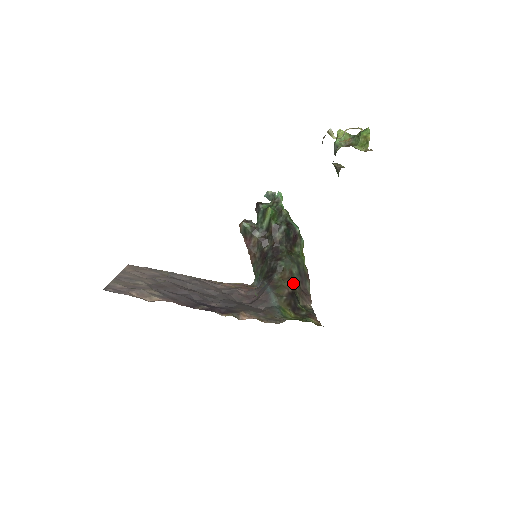
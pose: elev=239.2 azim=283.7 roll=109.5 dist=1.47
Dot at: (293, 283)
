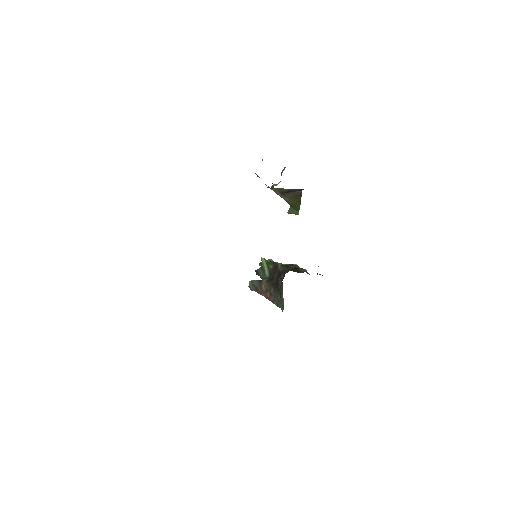
Dot at: occluded
